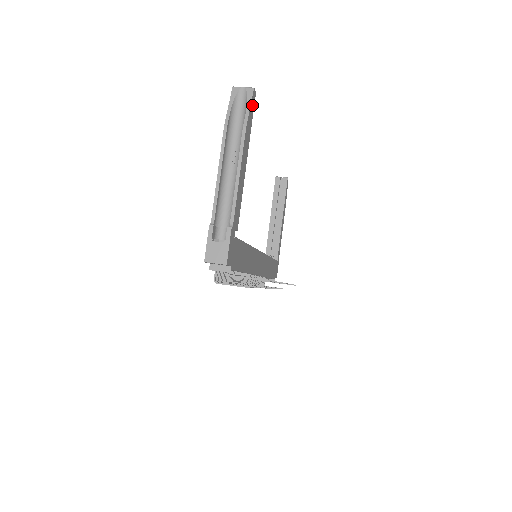
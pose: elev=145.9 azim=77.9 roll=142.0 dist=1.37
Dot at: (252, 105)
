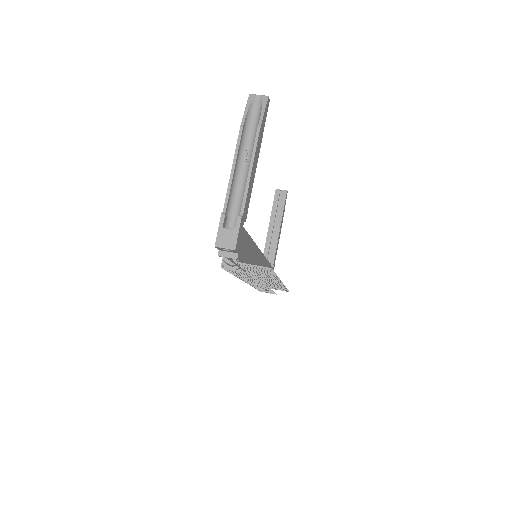
Dot at: (266, 111)
